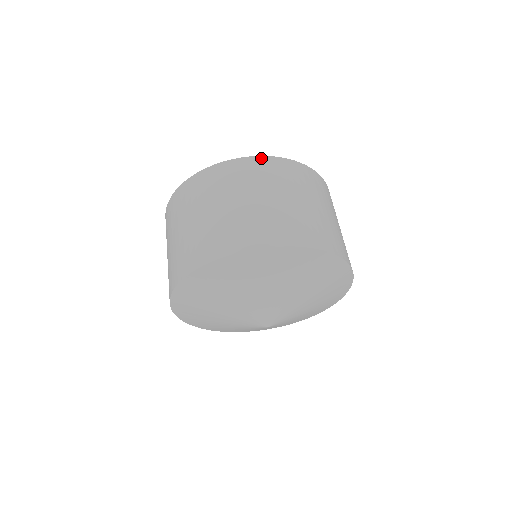
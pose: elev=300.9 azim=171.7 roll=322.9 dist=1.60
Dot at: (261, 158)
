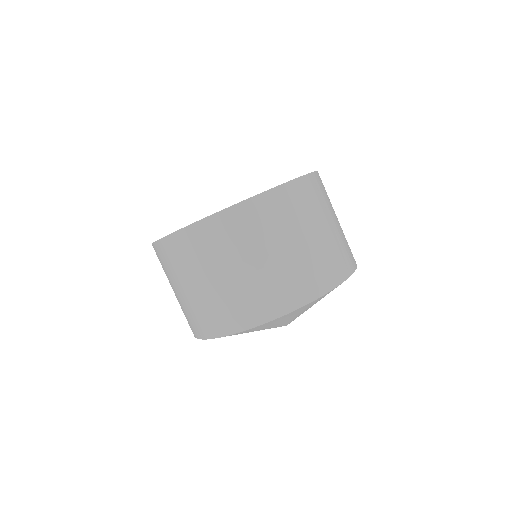
Dot at: (247, 203)
